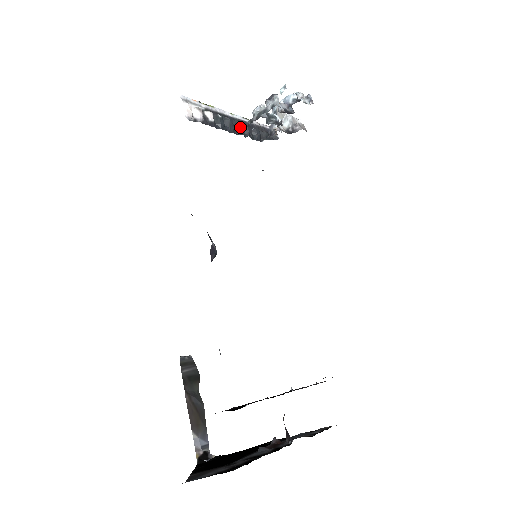
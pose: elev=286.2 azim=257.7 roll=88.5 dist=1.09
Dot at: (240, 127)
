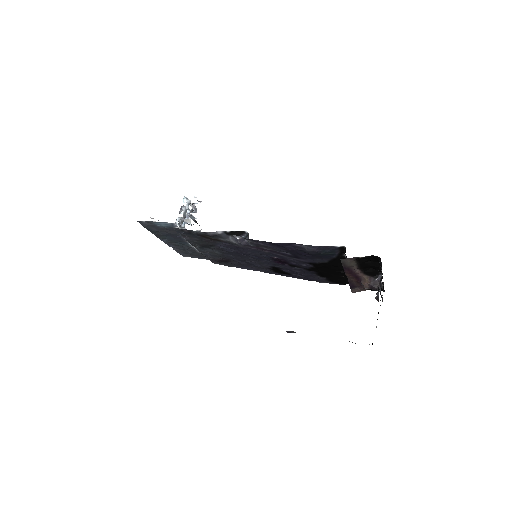
Dot at: occluded
